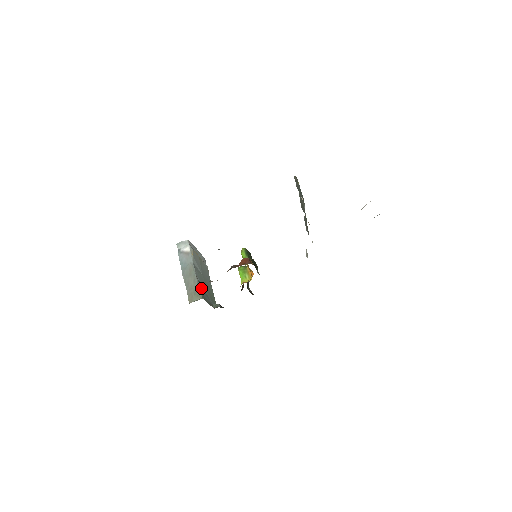
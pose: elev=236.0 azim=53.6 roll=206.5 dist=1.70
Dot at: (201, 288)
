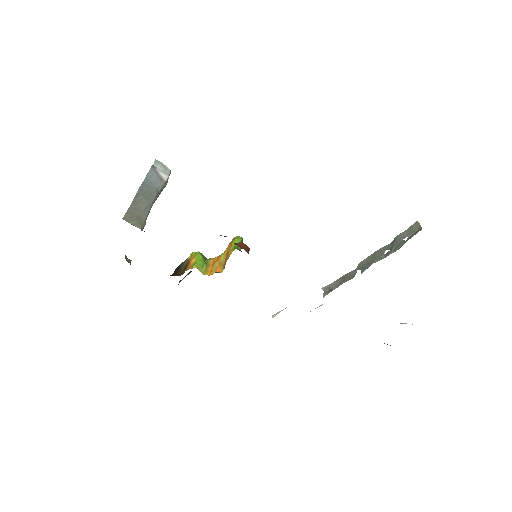
Dot at: occluded
